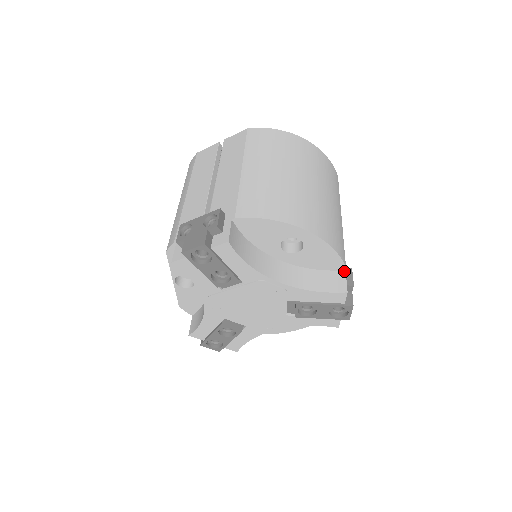
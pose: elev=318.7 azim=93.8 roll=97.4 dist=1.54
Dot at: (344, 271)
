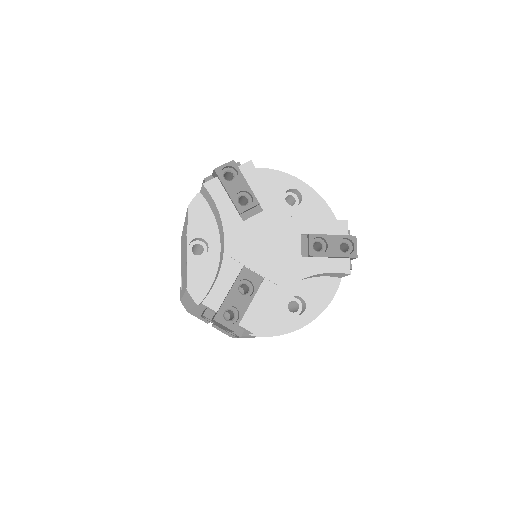
Dot at: occluded
